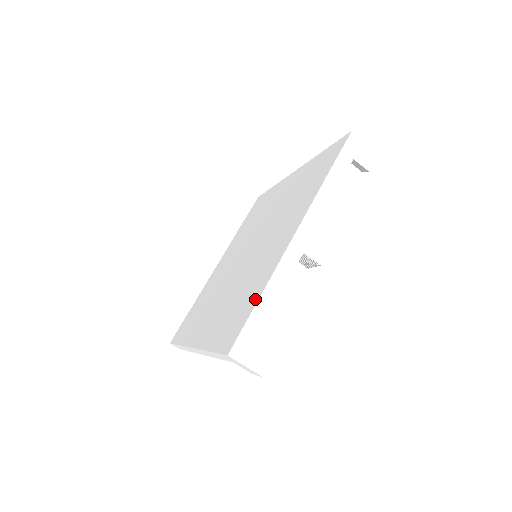
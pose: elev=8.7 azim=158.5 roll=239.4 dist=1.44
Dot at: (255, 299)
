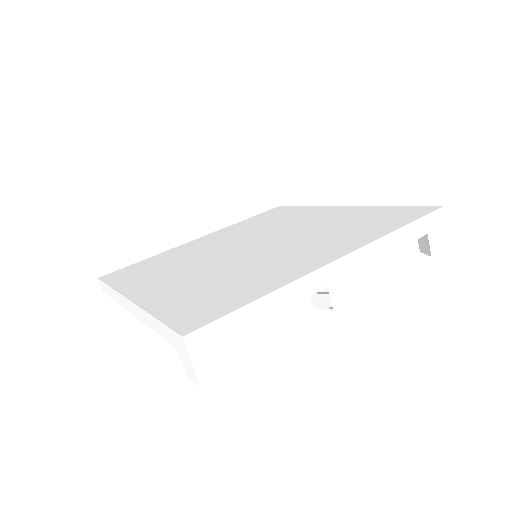
Dot at: (250, 297)
